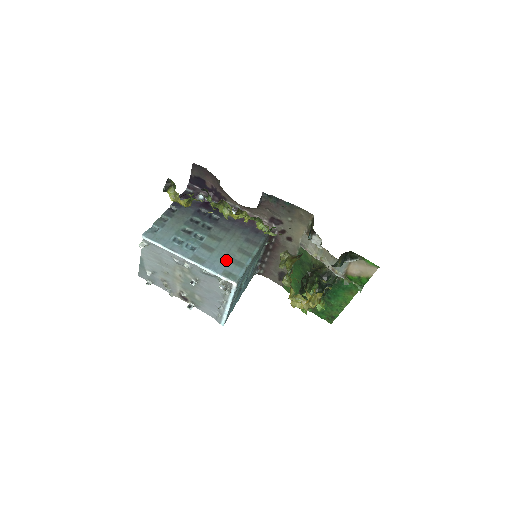
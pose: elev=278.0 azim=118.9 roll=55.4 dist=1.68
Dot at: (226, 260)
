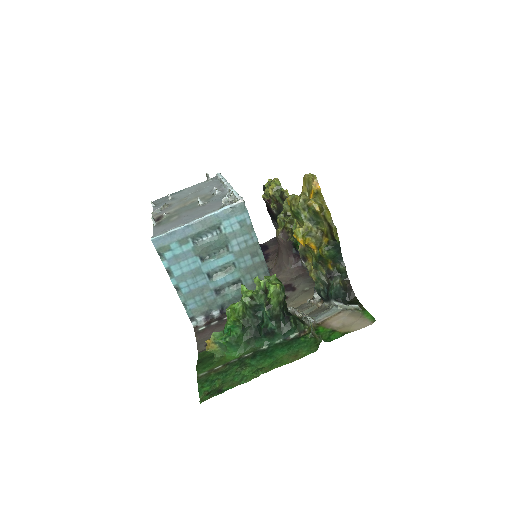
Dot at: occluded
